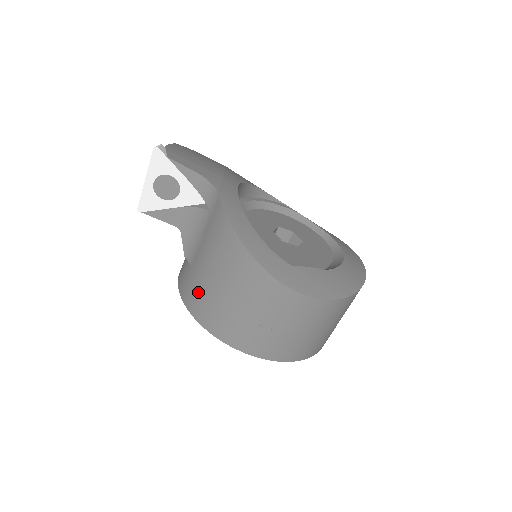
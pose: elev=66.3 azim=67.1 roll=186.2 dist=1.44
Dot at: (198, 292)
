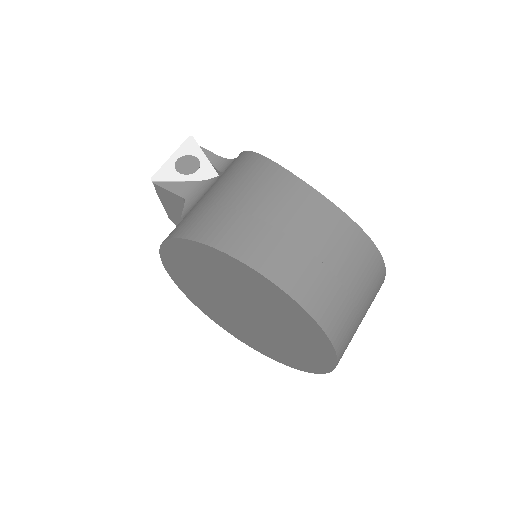
Dot at: (189, 215)
